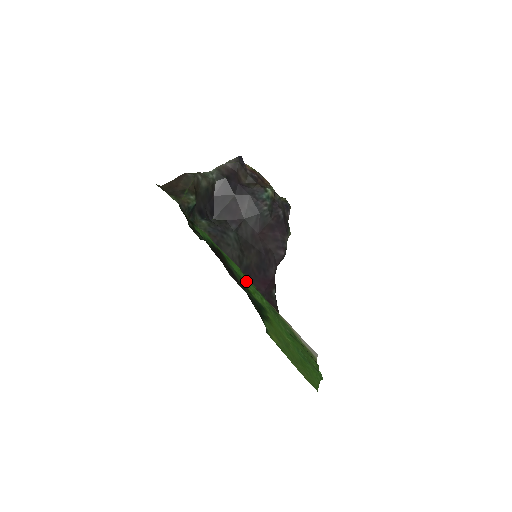
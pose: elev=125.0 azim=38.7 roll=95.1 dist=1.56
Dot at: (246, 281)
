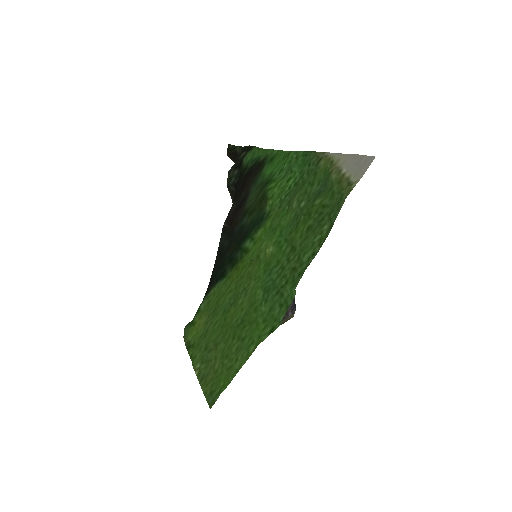
Dot at: (278, 173)
